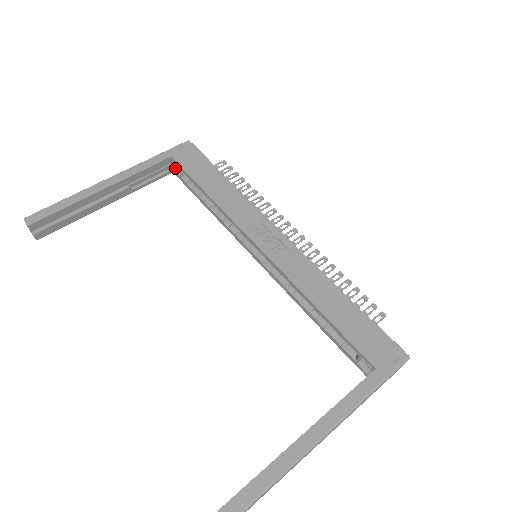
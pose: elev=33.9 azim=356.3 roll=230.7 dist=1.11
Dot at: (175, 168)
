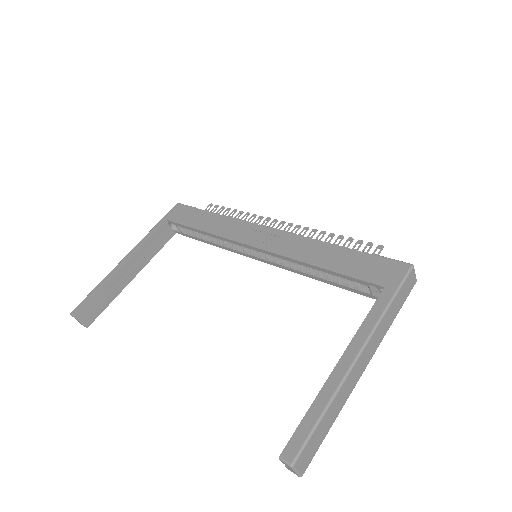
Dot at: (176, 229)
